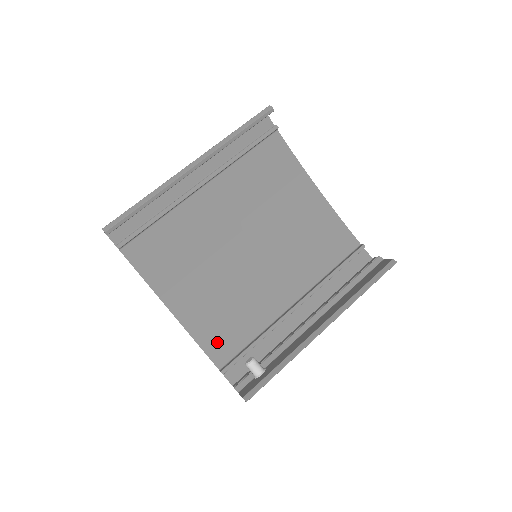
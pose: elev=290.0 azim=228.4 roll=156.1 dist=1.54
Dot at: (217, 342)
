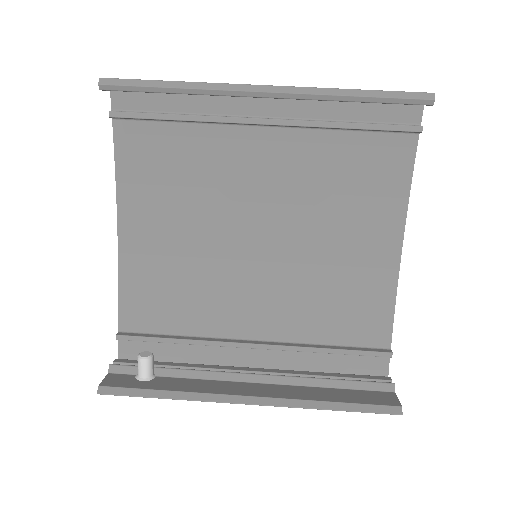
Dot at: (140, 303)
